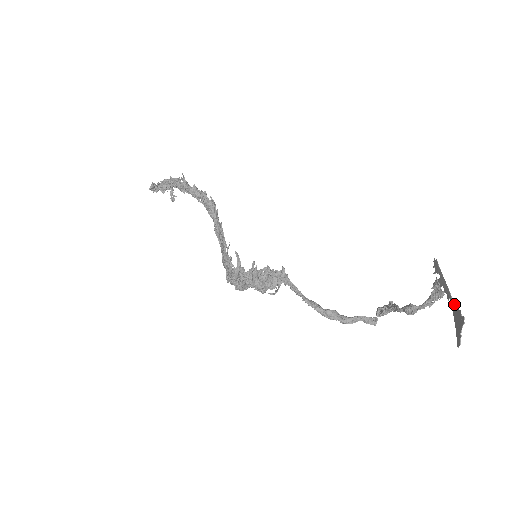
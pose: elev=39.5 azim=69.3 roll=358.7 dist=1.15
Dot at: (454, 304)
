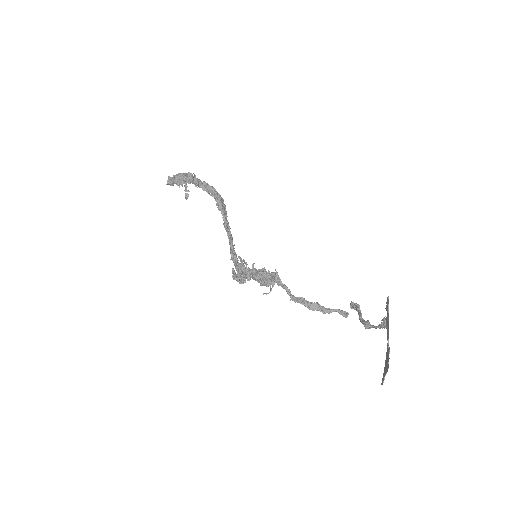
Dot at: (388, 349)
